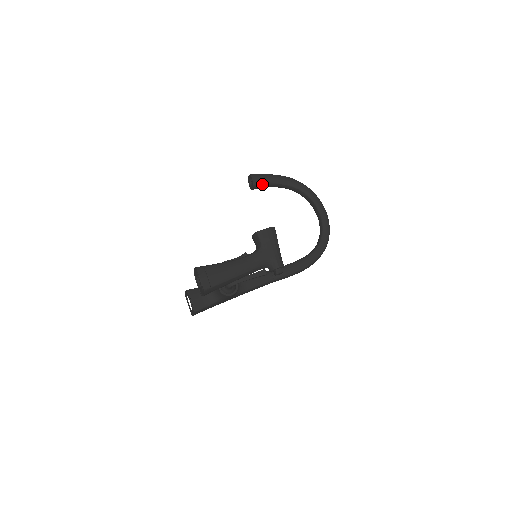
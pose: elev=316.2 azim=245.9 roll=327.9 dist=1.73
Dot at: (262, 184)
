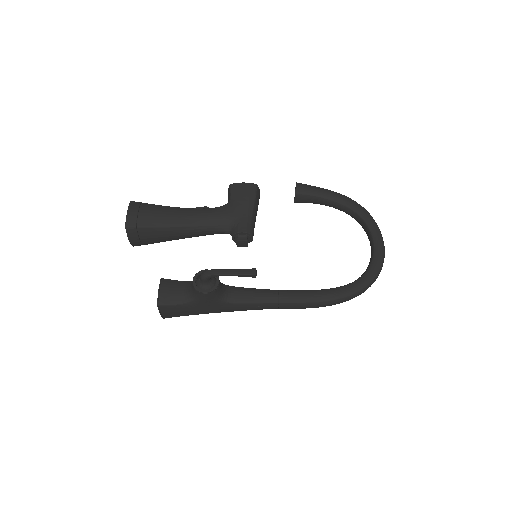
Dot at: (307, 195)
